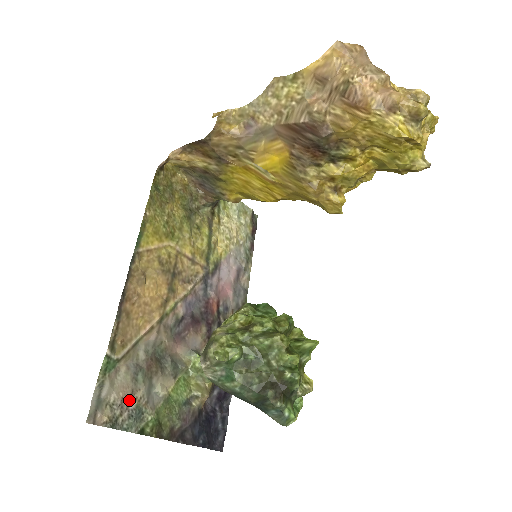
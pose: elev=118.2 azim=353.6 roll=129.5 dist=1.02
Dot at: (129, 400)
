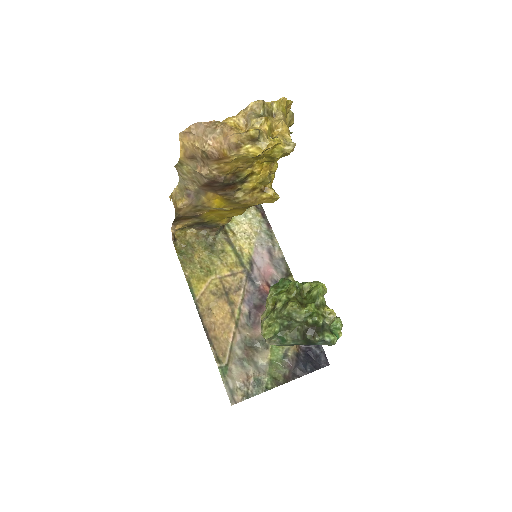
Dot at: (248, 379)
